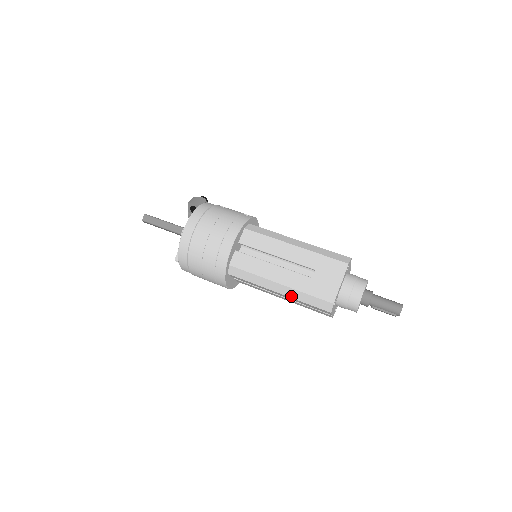
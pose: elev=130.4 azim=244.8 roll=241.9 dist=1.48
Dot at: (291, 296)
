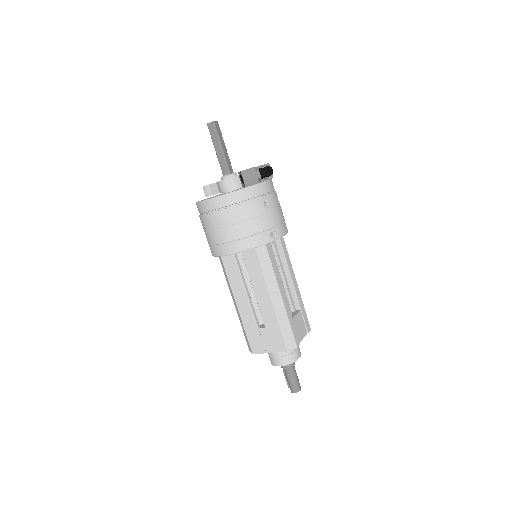
Dot at: (238, 316)
